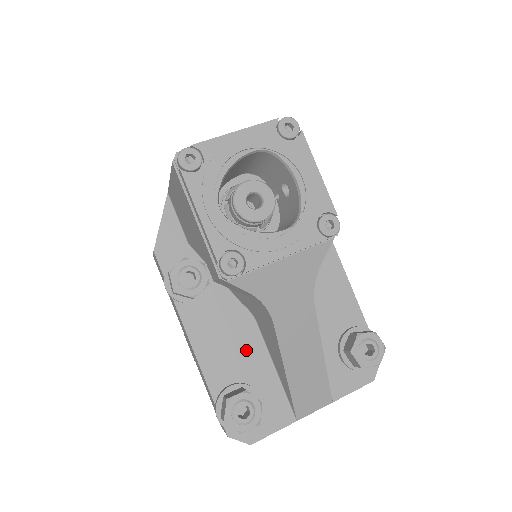
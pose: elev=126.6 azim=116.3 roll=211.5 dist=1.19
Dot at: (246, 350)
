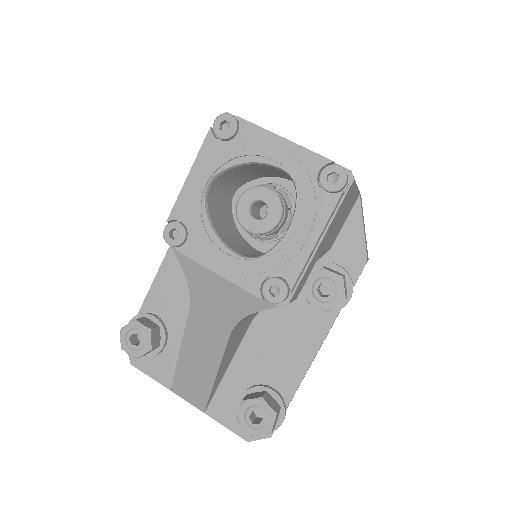
Dot at: occluded
